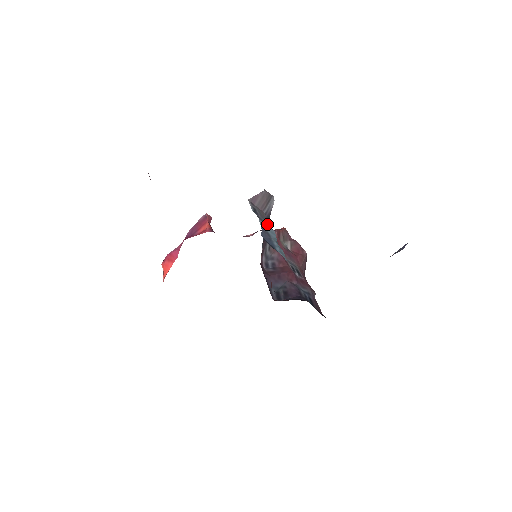
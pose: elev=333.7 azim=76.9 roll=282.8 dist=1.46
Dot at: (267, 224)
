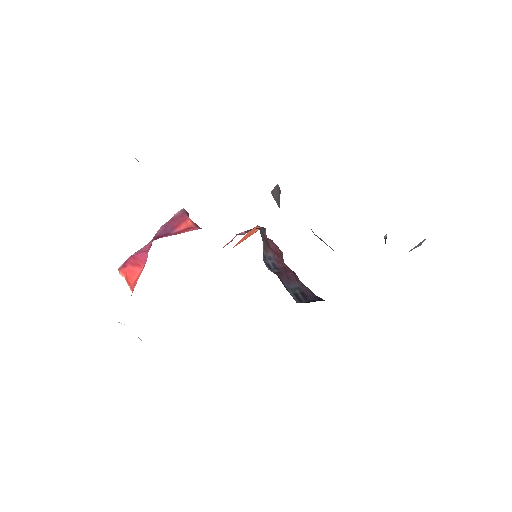
Dot at: occluded
